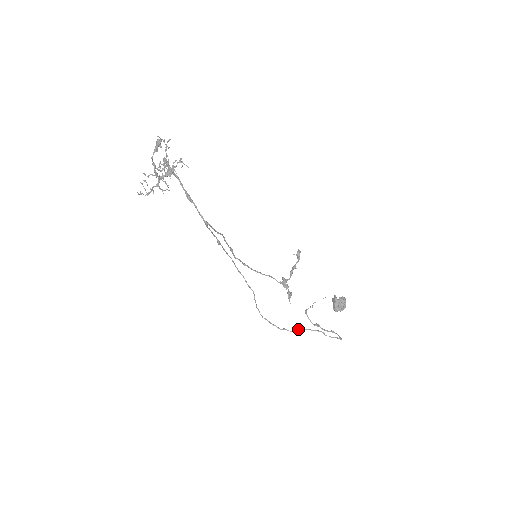
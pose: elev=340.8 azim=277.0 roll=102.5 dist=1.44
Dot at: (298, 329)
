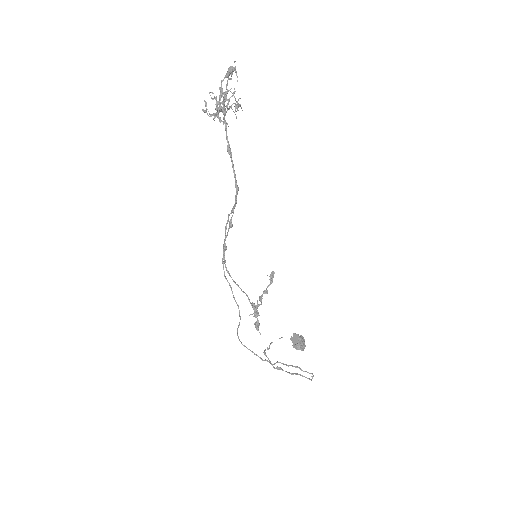
Dot at: (277, 362)
